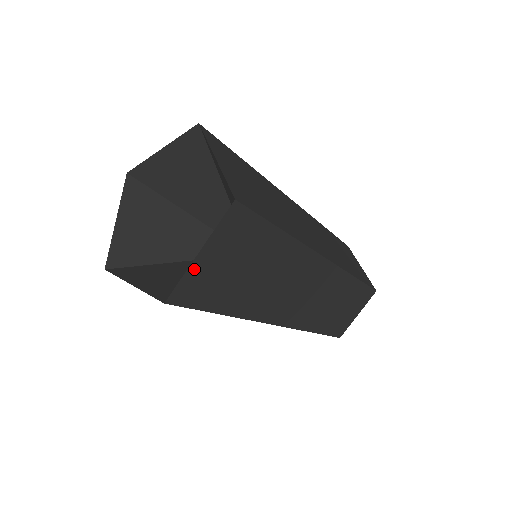
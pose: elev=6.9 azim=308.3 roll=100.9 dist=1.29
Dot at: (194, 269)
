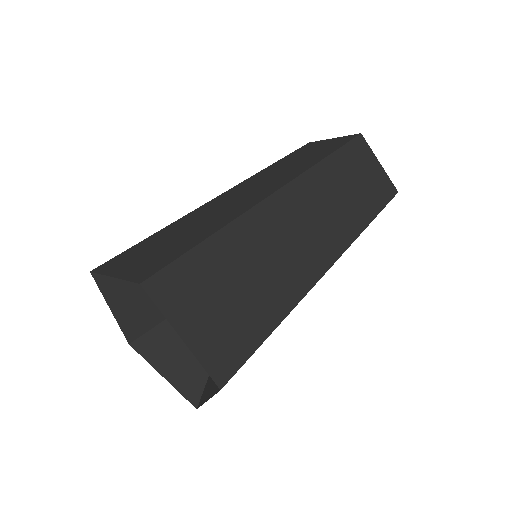
Dot at: occluded
